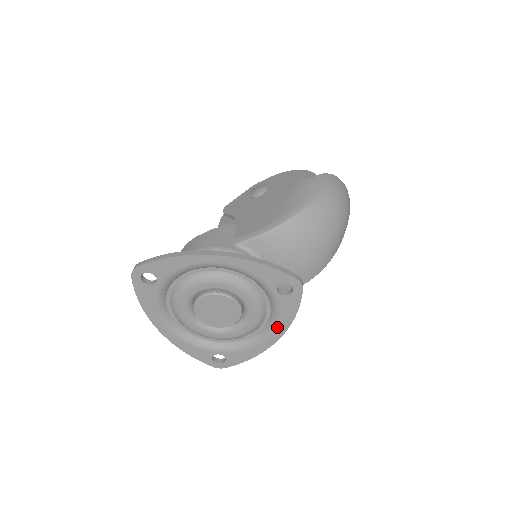
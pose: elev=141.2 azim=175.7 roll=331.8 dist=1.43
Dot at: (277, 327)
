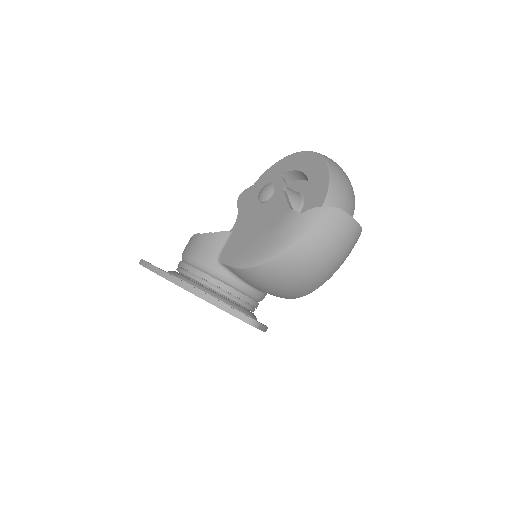
Dot at: occluded
